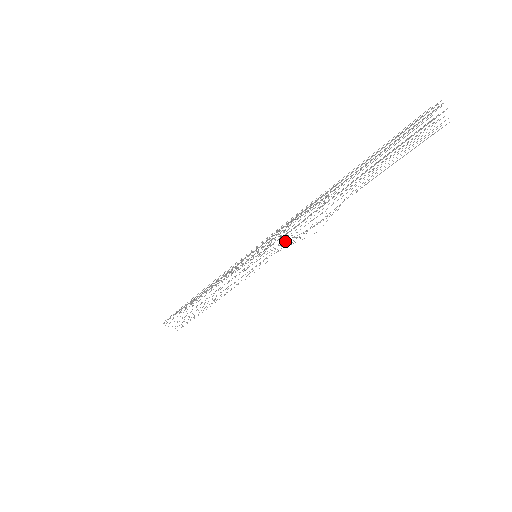
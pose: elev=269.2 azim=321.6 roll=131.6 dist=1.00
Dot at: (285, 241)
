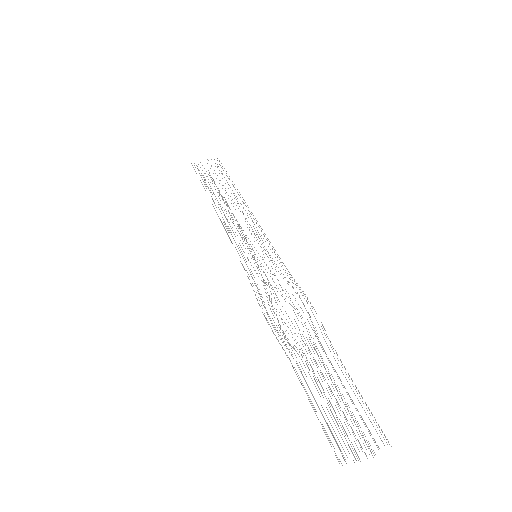
Dot at: (271, 288)
